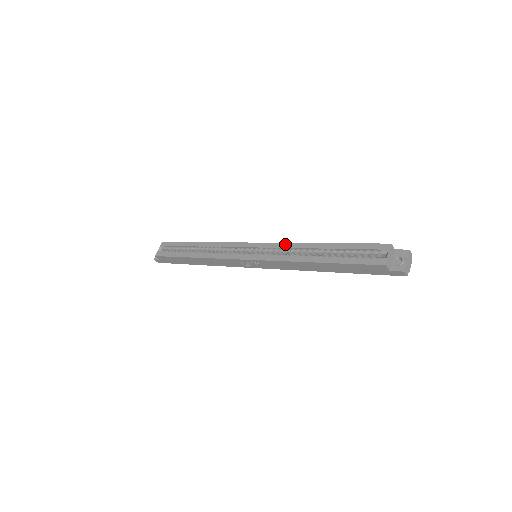
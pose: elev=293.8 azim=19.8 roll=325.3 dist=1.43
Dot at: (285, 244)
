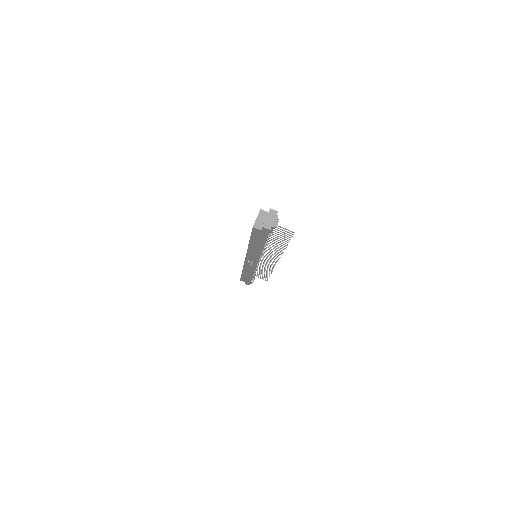
Dot at: occluded
